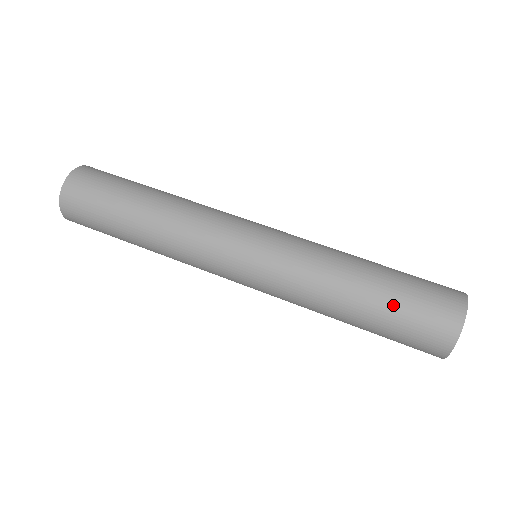
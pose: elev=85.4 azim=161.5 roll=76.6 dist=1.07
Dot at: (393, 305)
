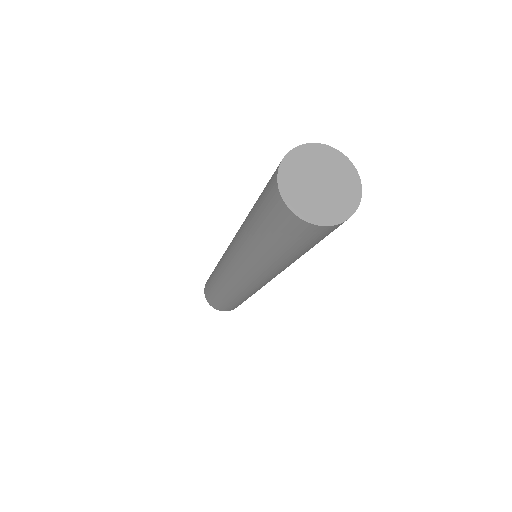
Dot at: occluded
